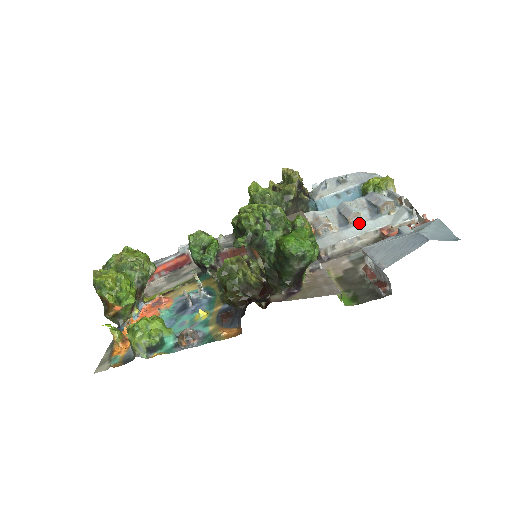
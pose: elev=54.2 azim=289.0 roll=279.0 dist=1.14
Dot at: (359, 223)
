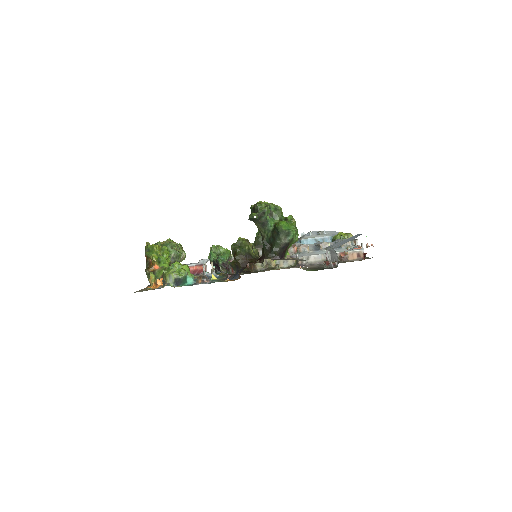
Dot at: occluded
